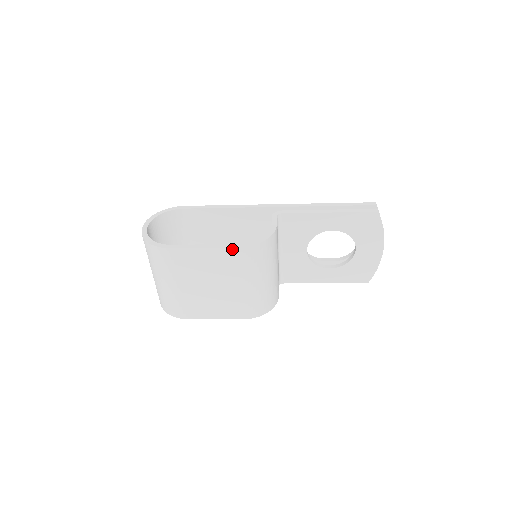
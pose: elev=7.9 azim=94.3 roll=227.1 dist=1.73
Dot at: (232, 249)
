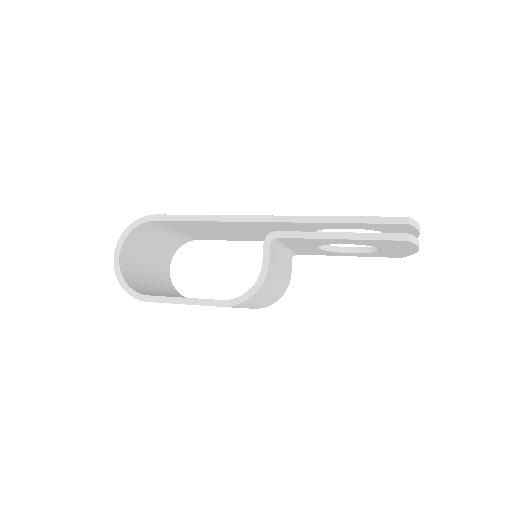
Dot at: (216, 306)
